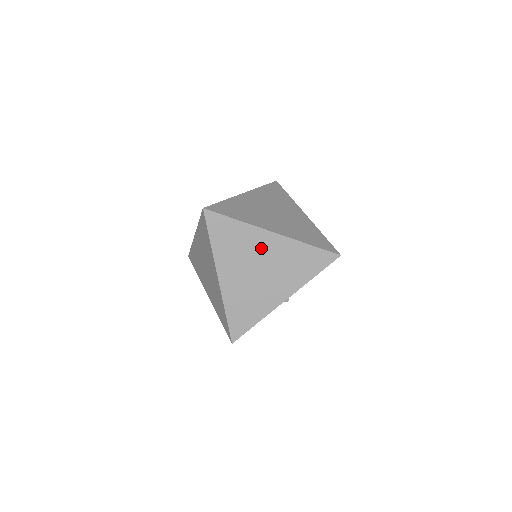
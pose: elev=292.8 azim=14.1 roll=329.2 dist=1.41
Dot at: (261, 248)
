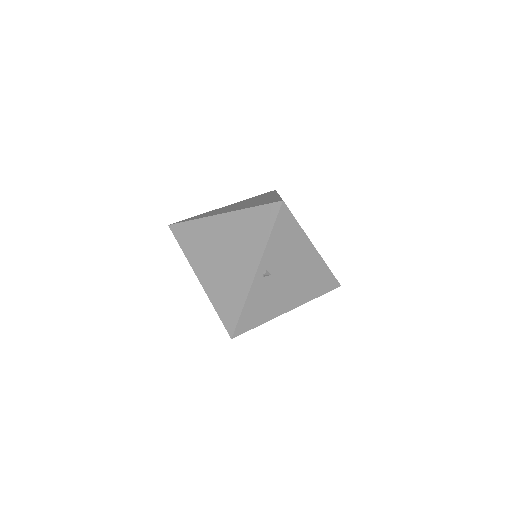
Dot at: (217, 233)
